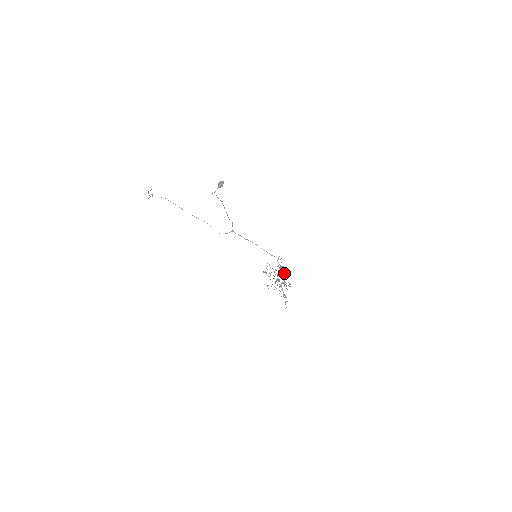
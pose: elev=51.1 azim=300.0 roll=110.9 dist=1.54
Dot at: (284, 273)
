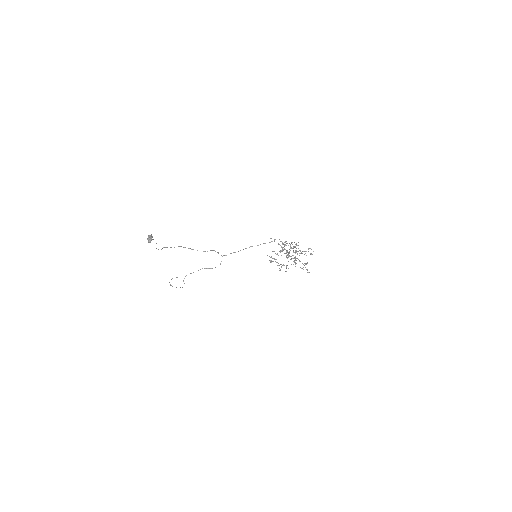
Dot at: (290, 246)
